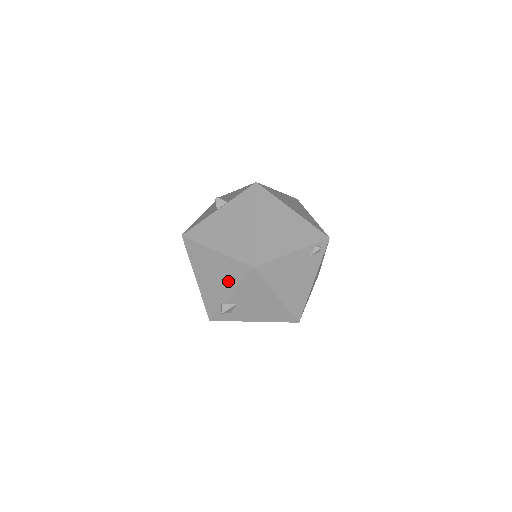
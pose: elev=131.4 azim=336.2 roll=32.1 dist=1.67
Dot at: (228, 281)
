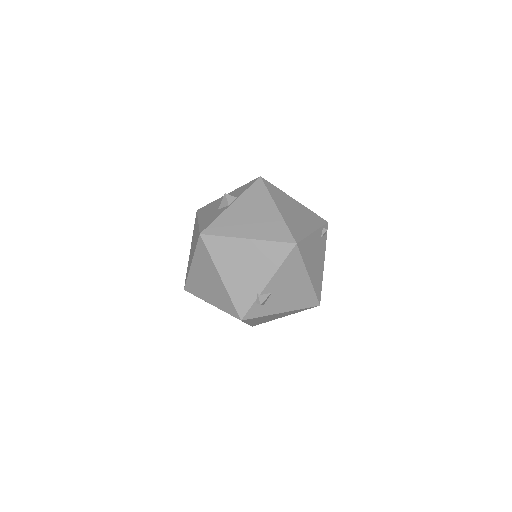
Dot at: (265, 267)
